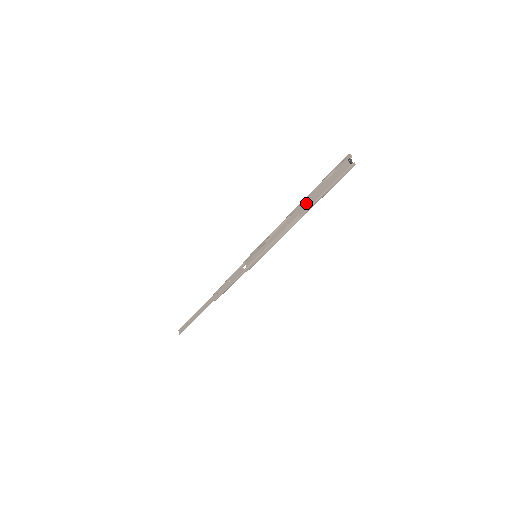
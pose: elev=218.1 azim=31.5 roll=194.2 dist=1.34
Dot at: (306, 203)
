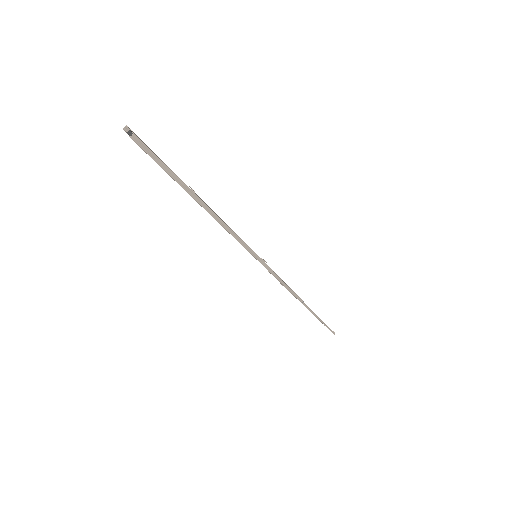
Dot at: occluded
